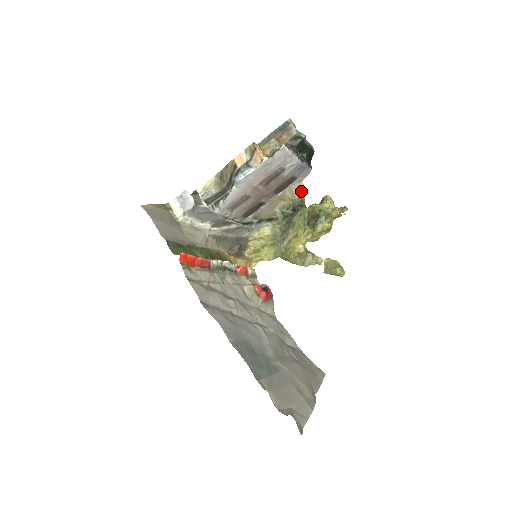
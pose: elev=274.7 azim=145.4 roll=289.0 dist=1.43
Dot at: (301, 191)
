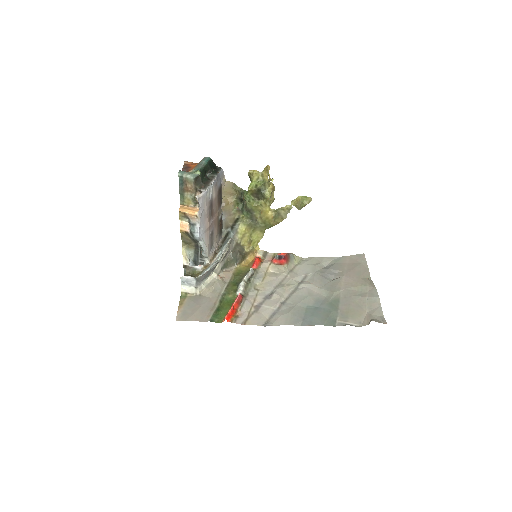
Dot at: (232, 186)
